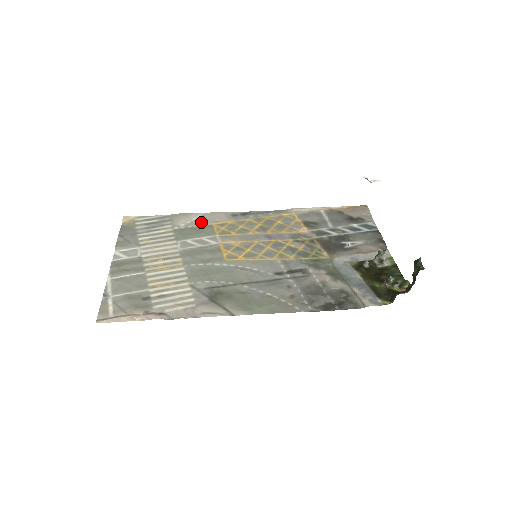
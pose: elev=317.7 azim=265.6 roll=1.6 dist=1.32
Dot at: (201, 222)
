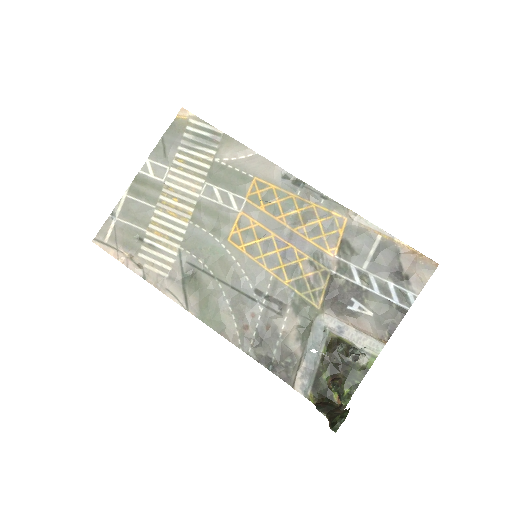
Dot at: (244, 167)
